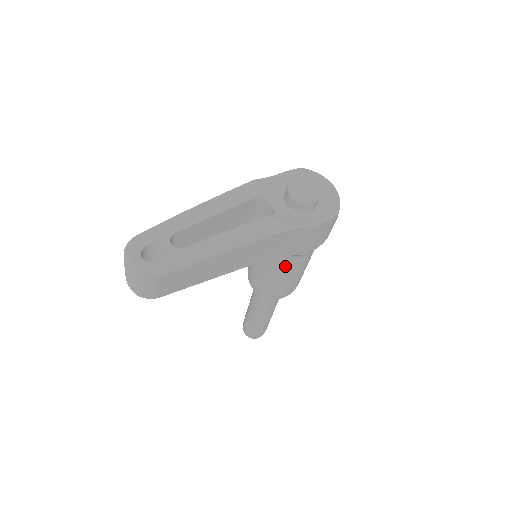
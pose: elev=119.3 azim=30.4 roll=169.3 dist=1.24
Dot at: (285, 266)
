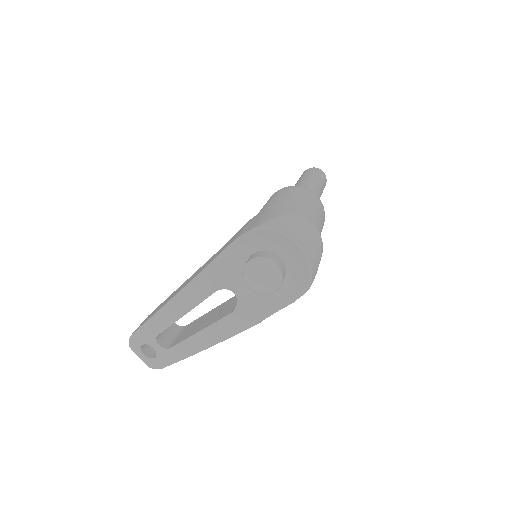
Dot at: occluded
